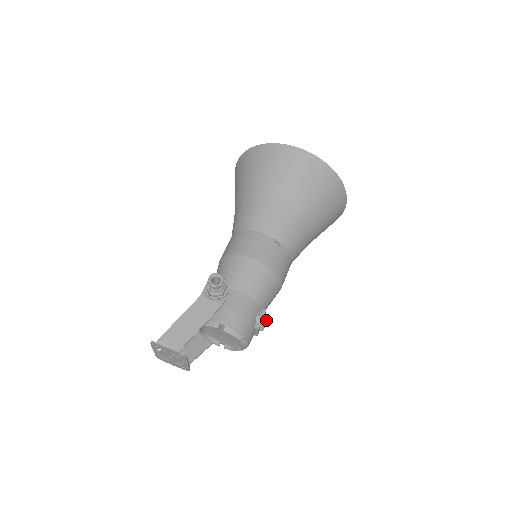
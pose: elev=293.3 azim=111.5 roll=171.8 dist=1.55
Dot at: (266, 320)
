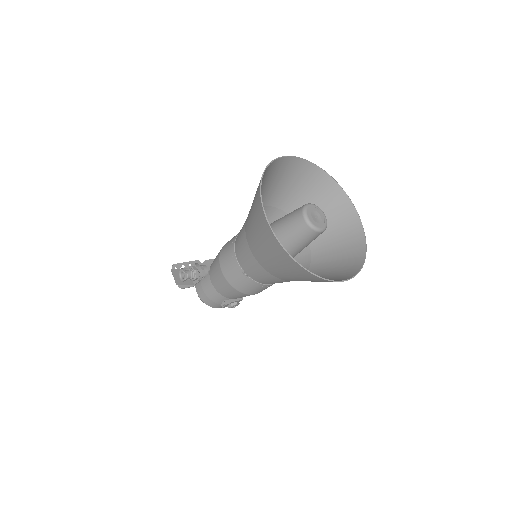
Dot at: (231, 306)
